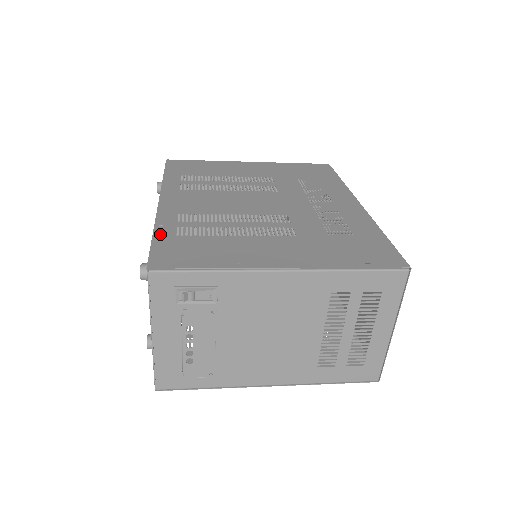
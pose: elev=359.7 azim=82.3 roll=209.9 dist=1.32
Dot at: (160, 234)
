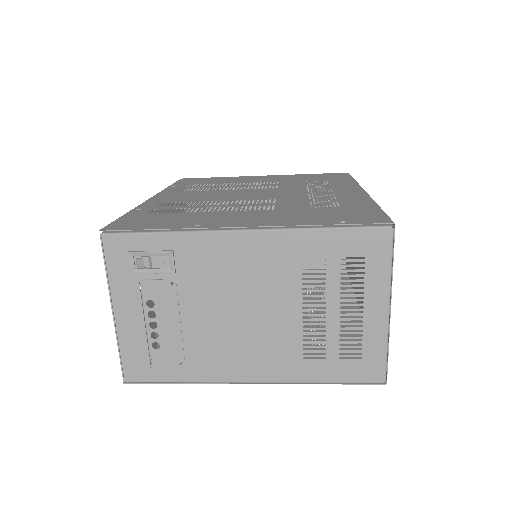
Dot at: (133, 213)
